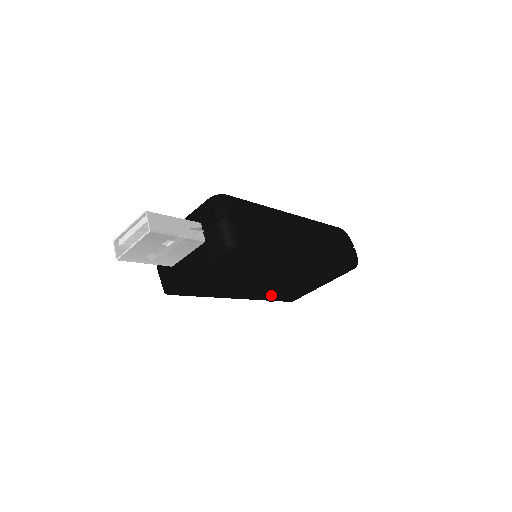
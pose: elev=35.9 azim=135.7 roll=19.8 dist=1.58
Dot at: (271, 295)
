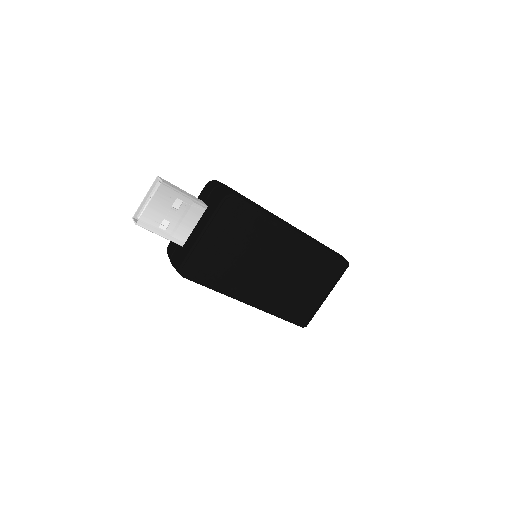
Dot at: (280, 304)
